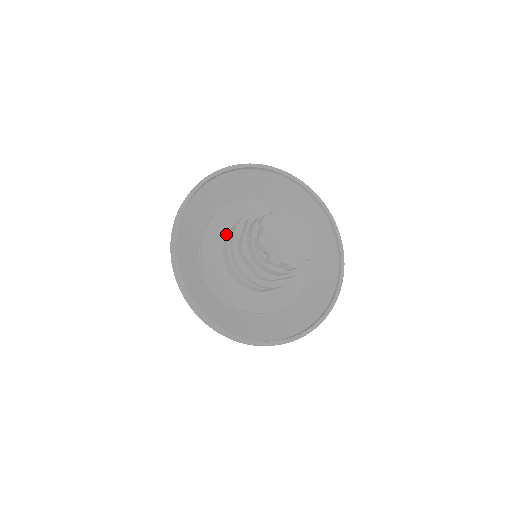
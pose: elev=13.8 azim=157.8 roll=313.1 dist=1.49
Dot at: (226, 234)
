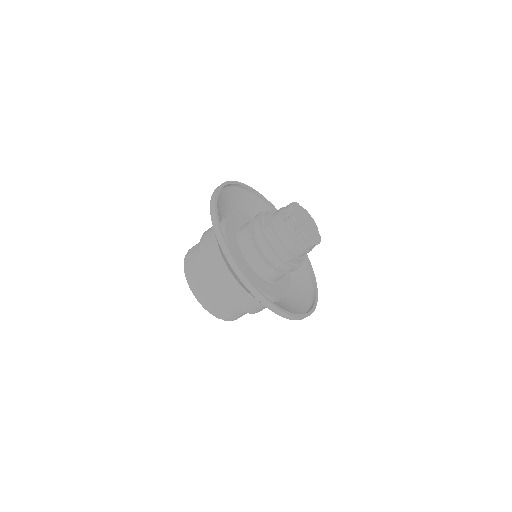
Dot at: (238, 231)
